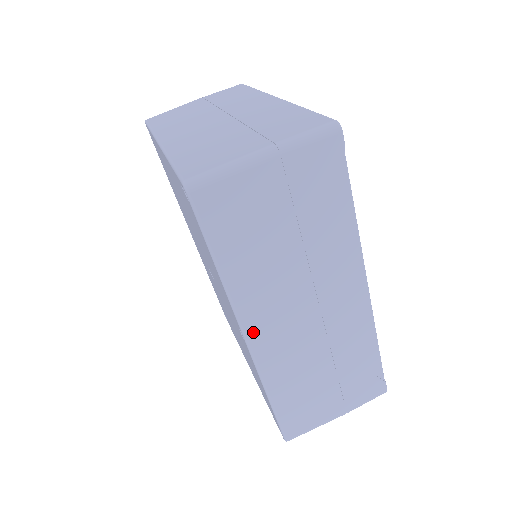
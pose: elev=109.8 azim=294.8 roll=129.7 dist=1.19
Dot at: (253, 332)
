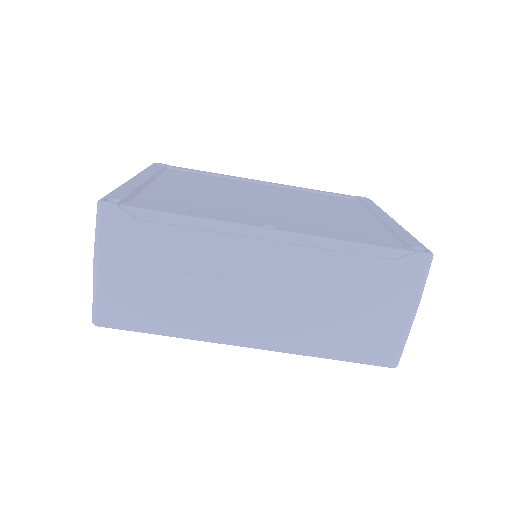
Dot at: (242, 340)
